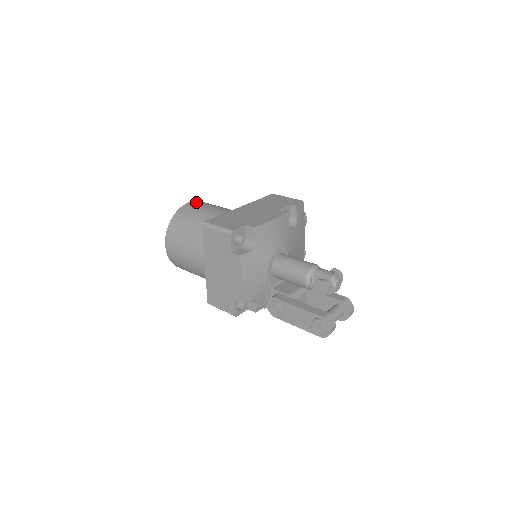
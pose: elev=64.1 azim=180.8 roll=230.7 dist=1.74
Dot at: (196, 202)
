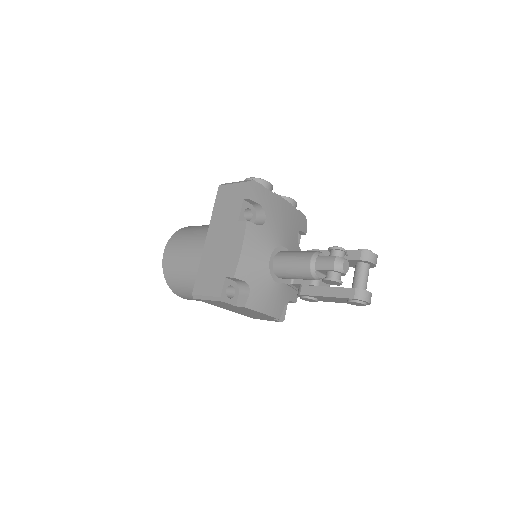
Dot at: (168, 248)
